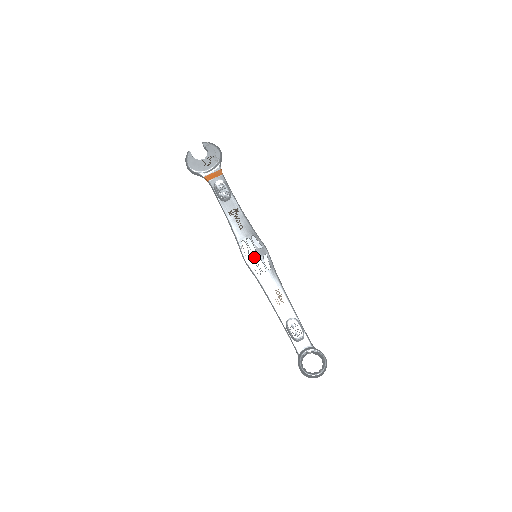
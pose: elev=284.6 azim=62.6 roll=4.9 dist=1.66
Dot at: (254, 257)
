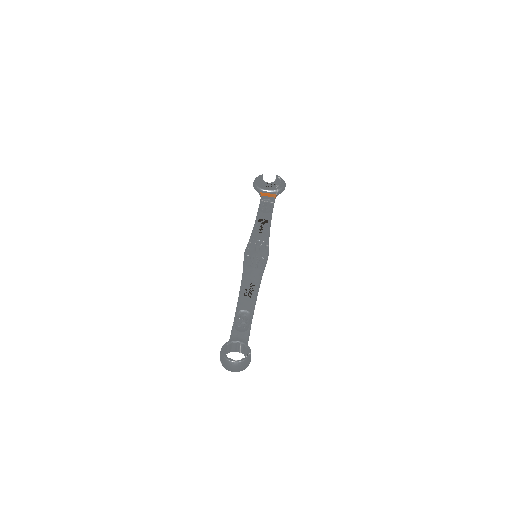
Dot at: (254, 254)
